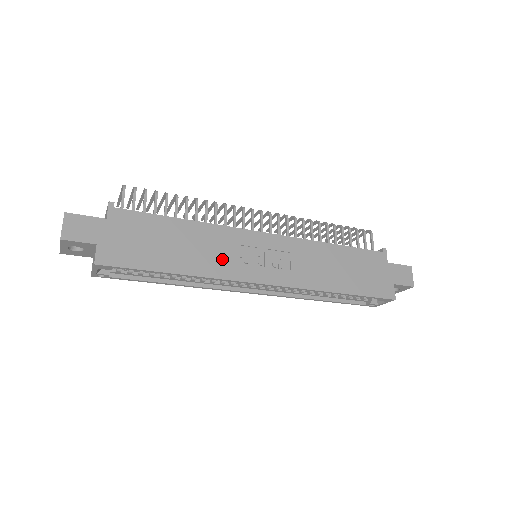
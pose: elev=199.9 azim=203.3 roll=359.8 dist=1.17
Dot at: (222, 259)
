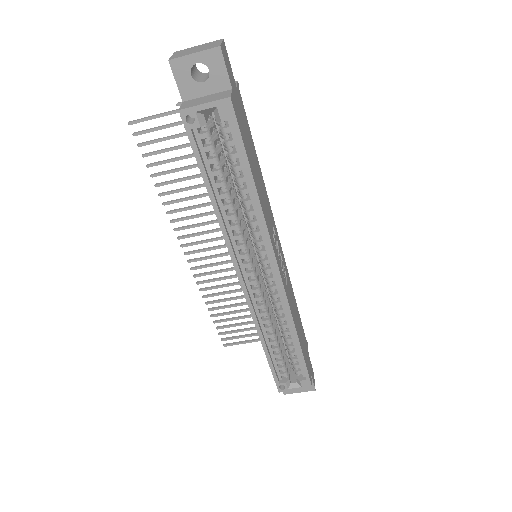
Dot at: (269, 221)
